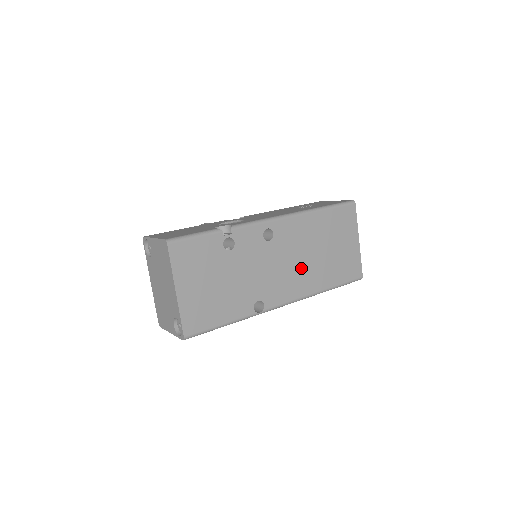
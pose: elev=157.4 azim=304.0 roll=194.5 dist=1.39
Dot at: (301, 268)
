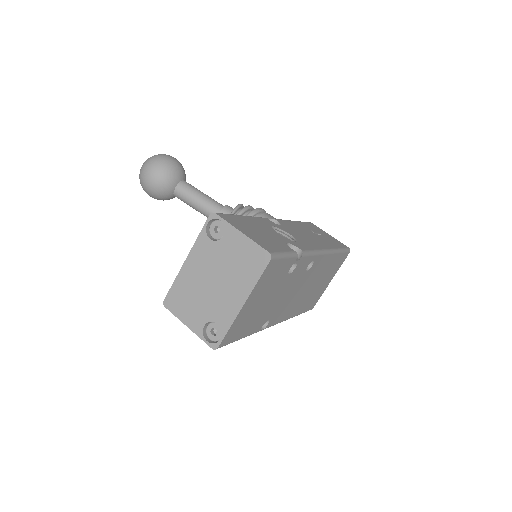
Dot at: (300, 297)
